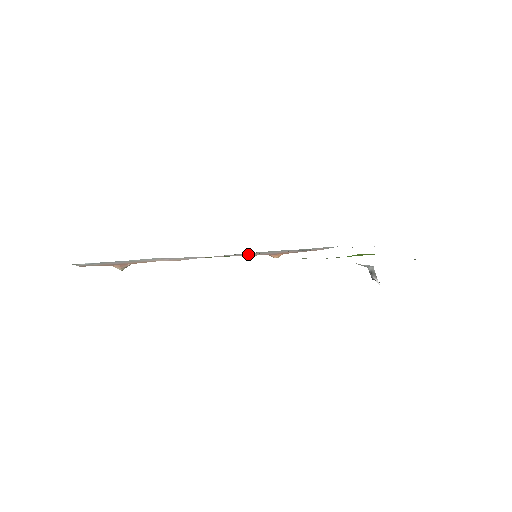
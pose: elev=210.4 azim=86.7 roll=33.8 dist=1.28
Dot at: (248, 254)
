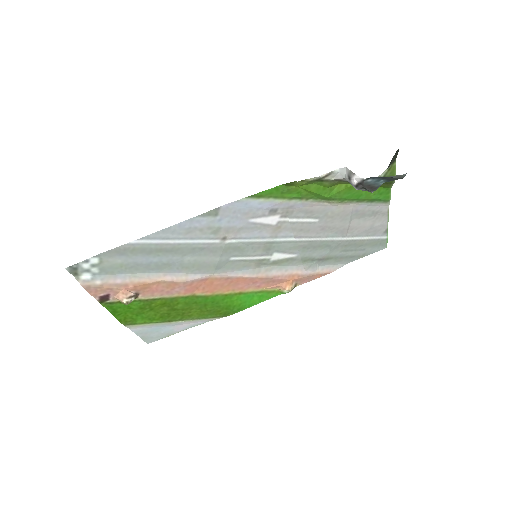
Dot at: (253, 273)
